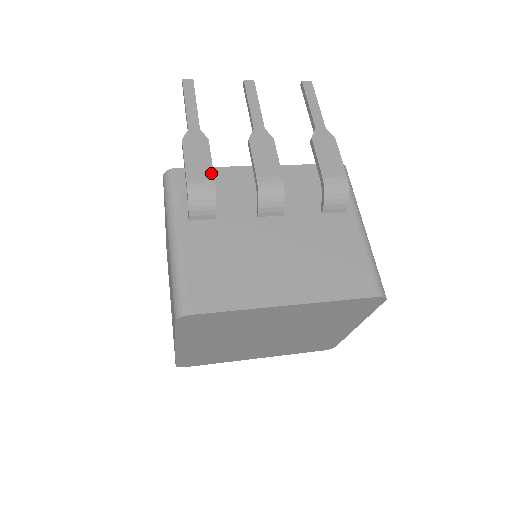
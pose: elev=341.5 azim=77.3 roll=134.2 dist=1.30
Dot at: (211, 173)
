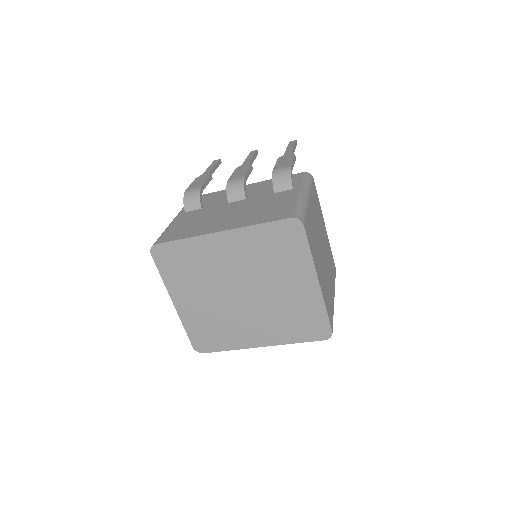
Dot at: (202, 184)
